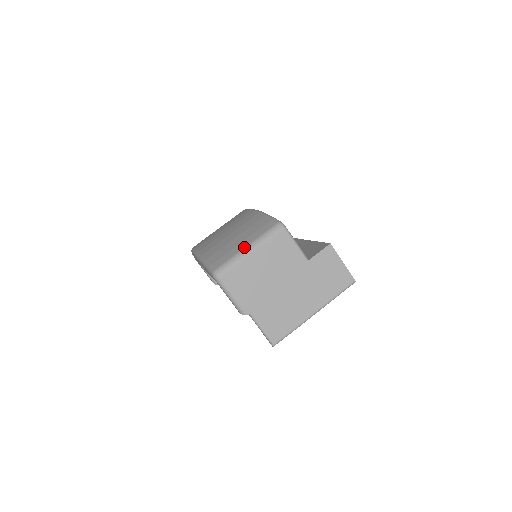
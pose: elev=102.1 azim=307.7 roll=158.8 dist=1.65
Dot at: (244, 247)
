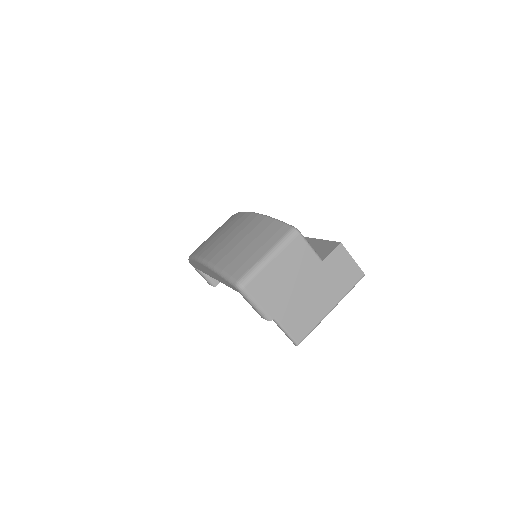
Dot at: (263, 255)
